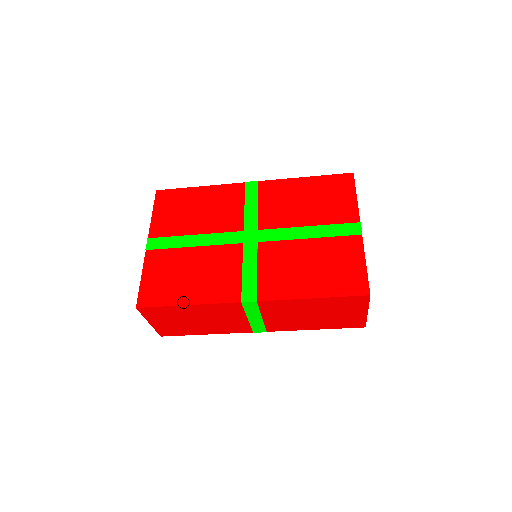
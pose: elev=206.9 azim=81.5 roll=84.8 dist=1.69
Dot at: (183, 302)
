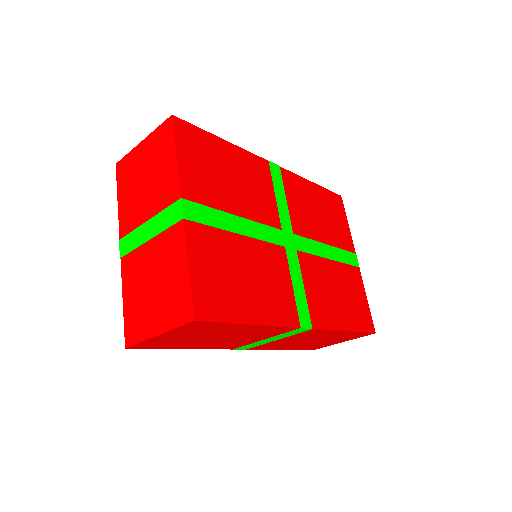
Dot at: (249, 319)
